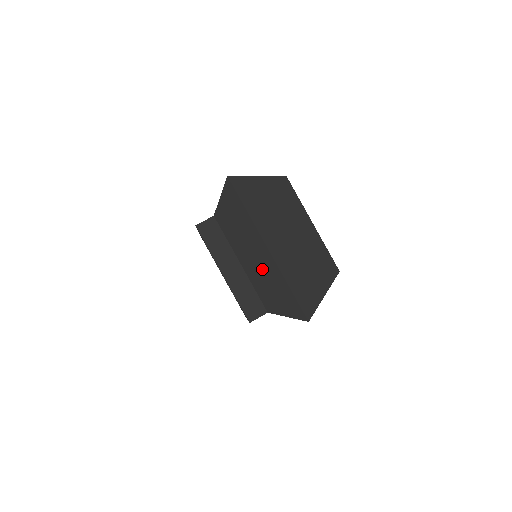
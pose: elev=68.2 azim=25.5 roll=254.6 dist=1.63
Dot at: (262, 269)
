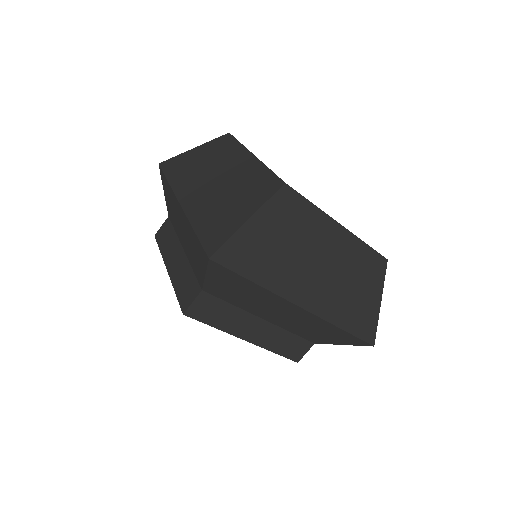
Dot at: (299, 322)
